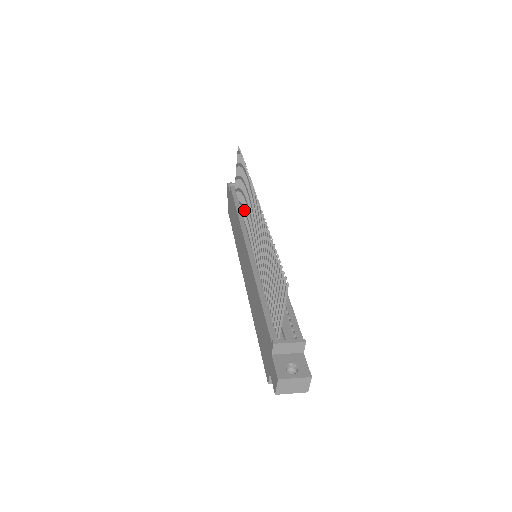
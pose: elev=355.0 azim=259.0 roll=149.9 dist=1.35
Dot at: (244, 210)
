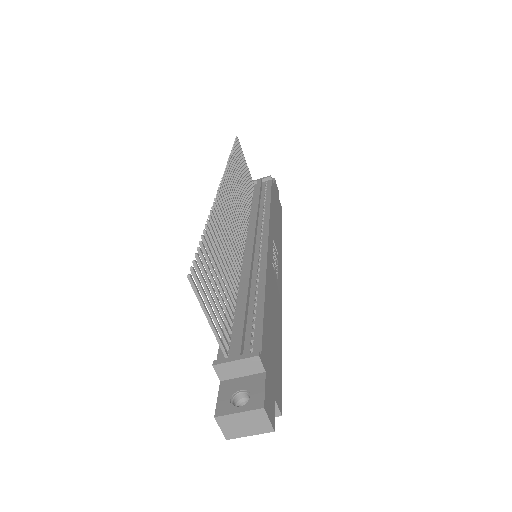
Dot at: occluded
